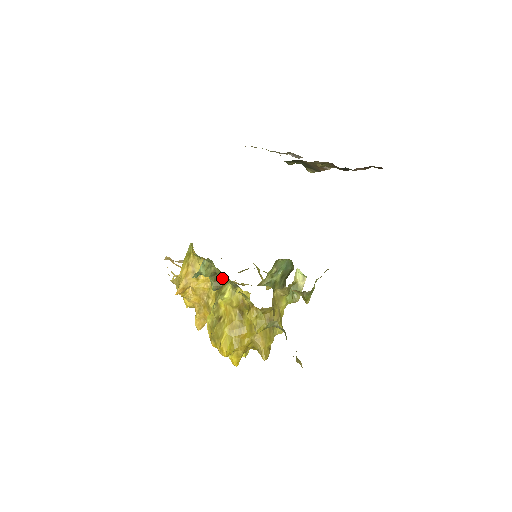
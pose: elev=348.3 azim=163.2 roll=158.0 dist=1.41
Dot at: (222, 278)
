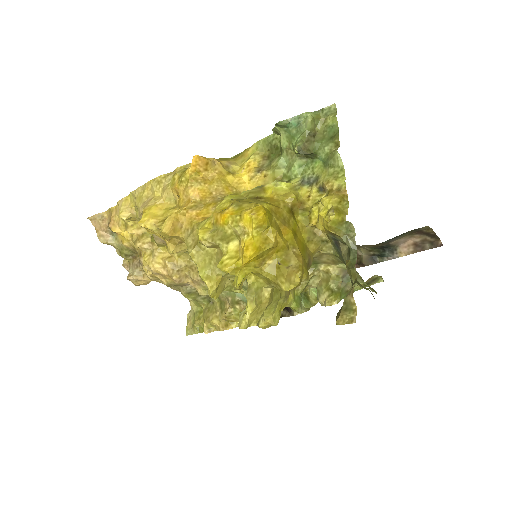
Dot at: (316, 146)
